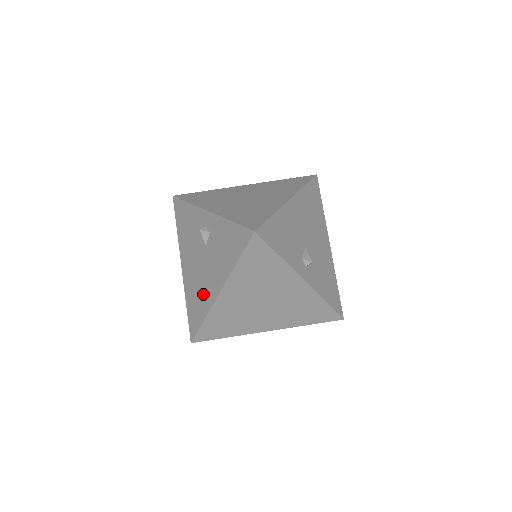
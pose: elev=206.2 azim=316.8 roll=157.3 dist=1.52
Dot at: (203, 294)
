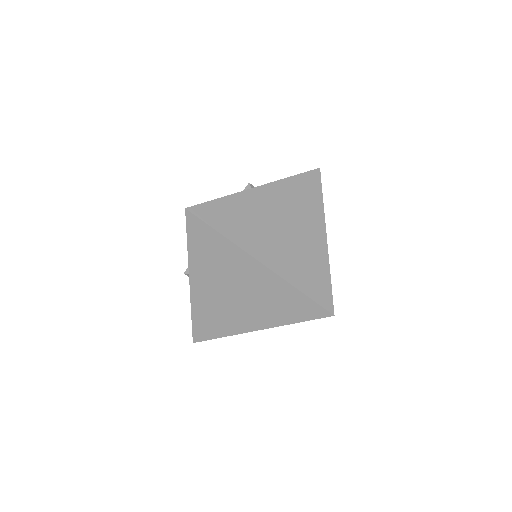
Dot at: occluded
